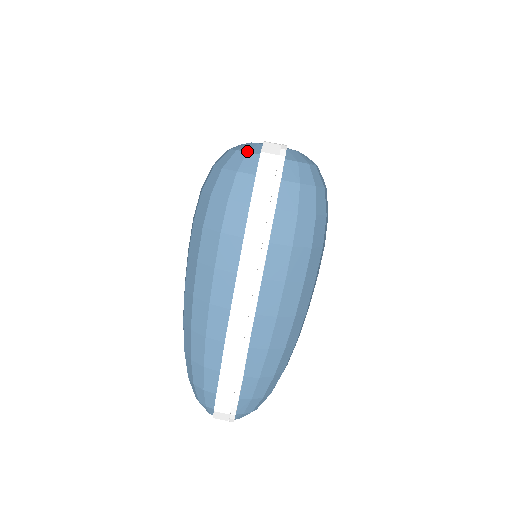
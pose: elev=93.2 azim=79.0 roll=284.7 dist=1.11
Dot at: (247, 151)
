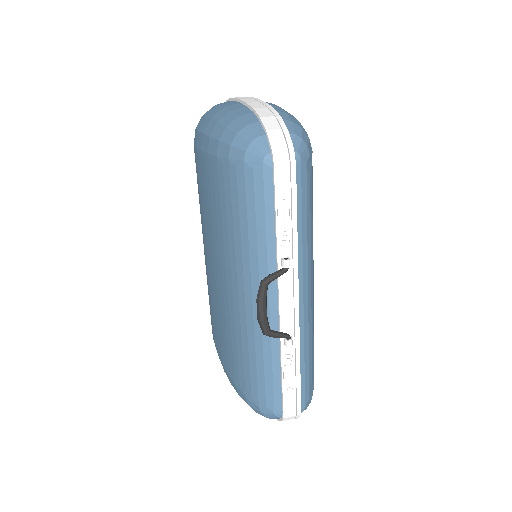
Dot at: occluded
